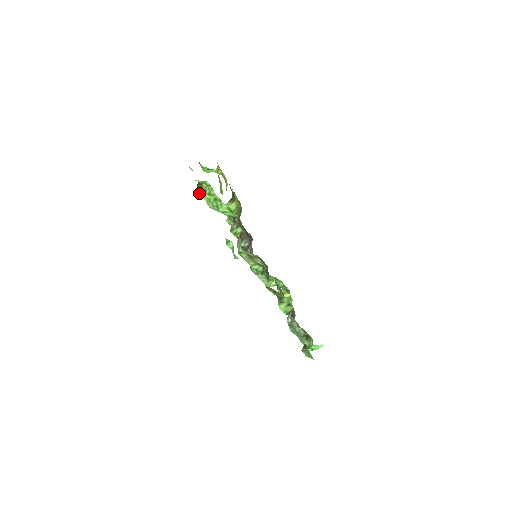
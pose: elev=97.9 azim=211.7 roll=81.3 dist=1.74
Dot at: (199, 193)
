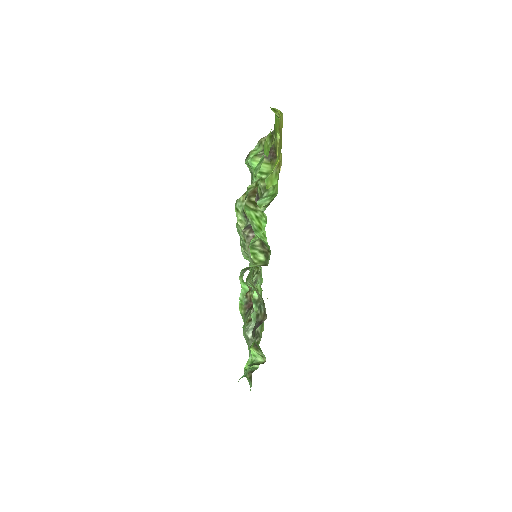
Dot at: (245, 204)
